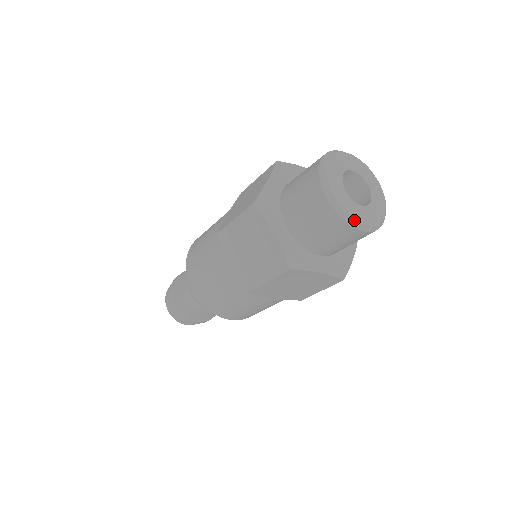
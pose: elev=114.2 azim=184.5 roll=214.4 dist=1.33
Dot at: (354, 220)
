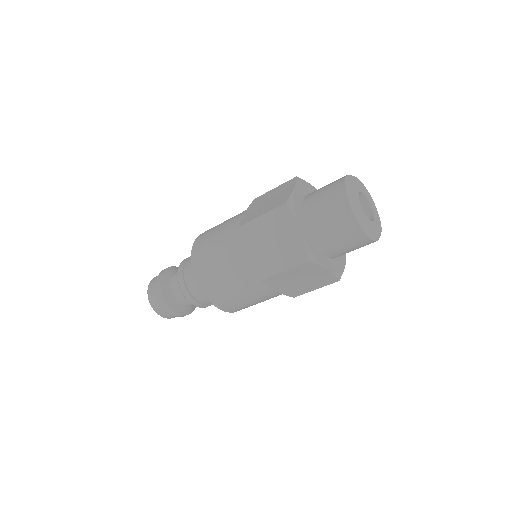
Dot at: occluded
